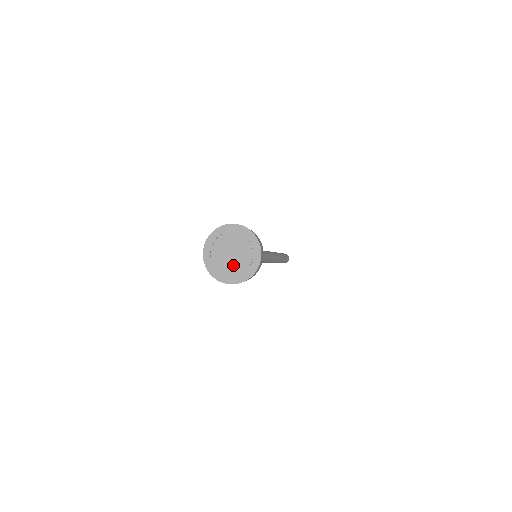
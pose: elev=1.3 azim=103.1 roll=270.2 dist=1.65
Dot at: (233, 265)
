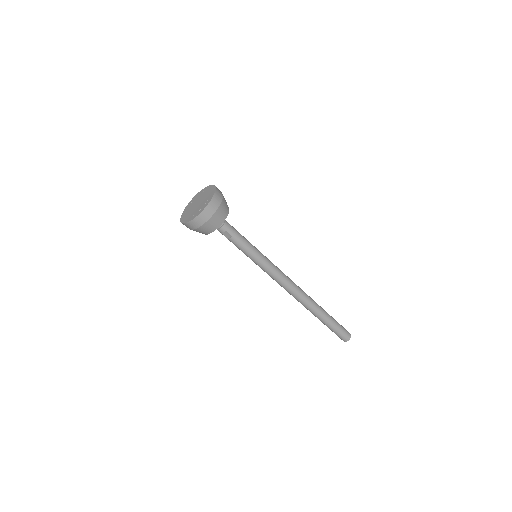
Dot at: (195, 210)
